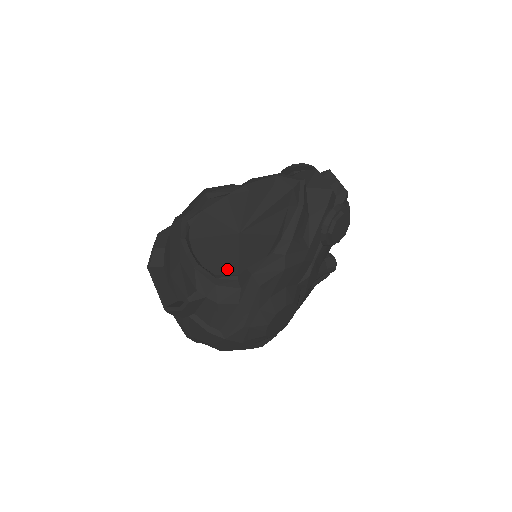
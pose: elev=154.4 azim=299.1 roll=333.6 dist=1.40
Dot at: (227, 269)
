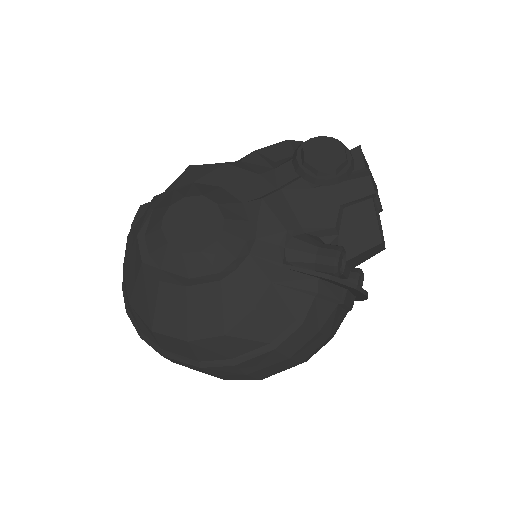
Dot at: occluded
